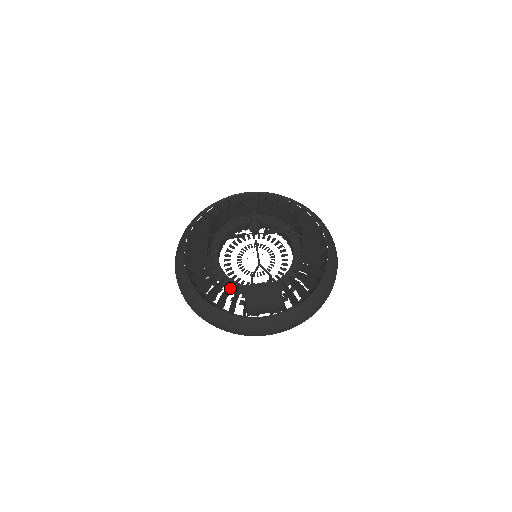
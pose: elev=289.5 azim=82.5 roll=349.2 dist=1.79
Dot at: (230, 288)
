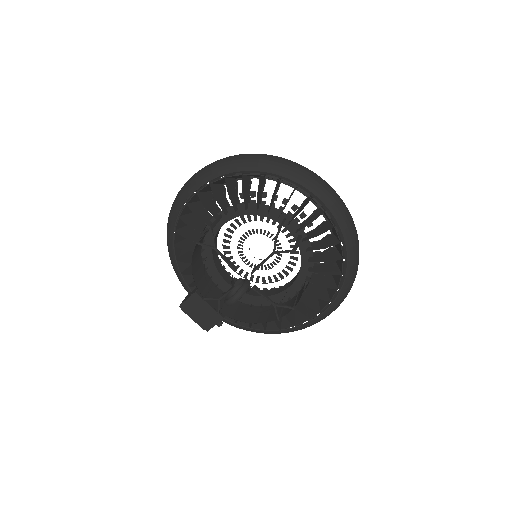
Dot at: (203, 258)
